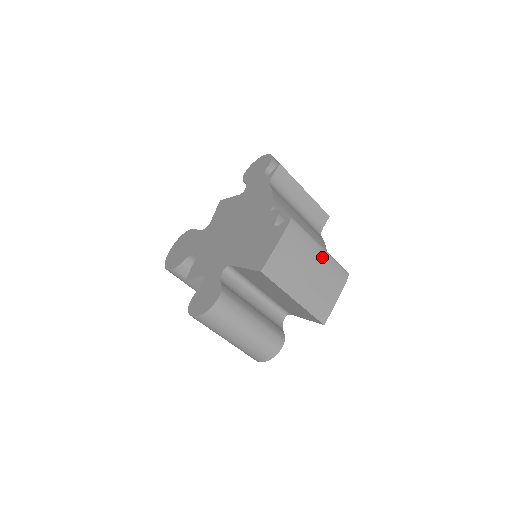
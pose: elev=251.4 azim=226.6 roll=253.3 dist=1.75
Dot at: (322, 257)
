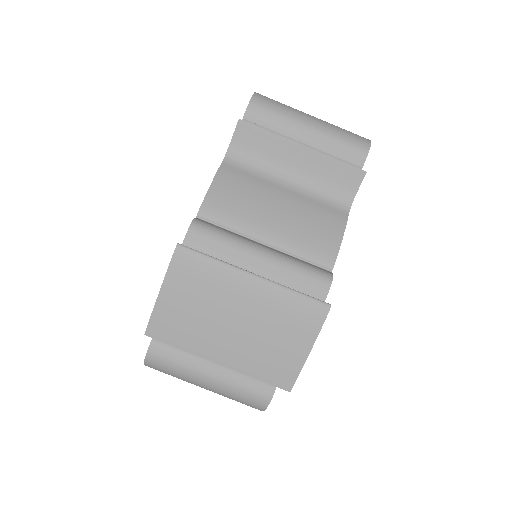
Dot at: (257, 293)
